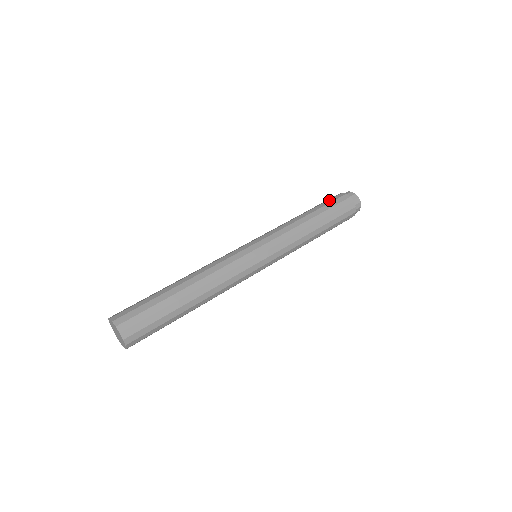
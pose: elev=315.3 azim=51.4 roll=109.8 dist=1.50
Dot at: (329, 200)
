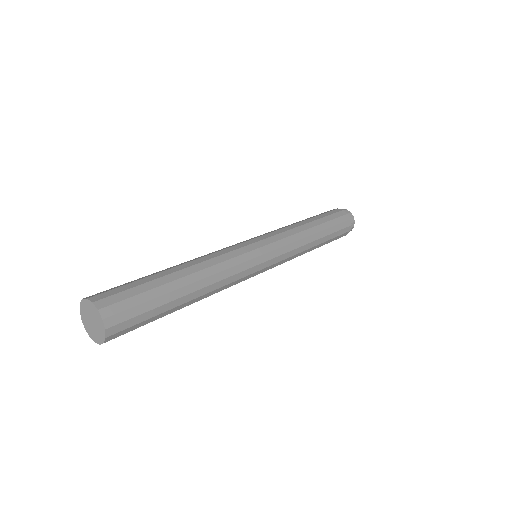
Dot at: occluded
